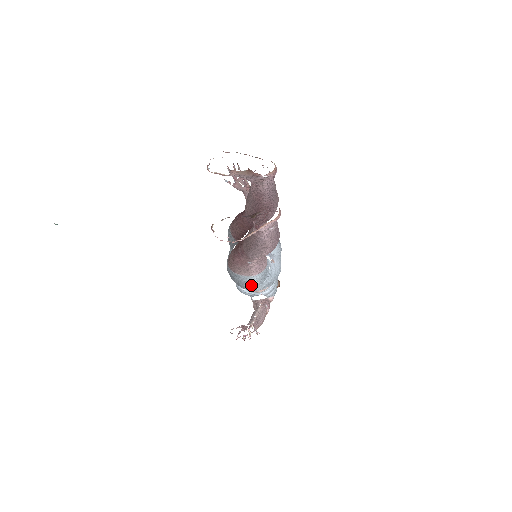
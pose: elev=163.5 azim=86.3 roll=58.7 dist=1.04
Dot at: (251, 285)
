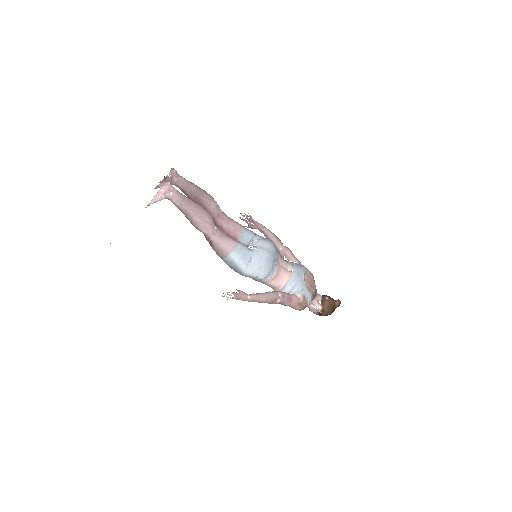
Dot at: (239, 266)
